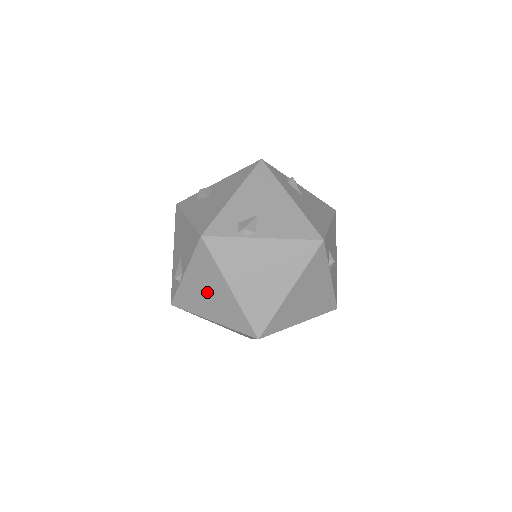
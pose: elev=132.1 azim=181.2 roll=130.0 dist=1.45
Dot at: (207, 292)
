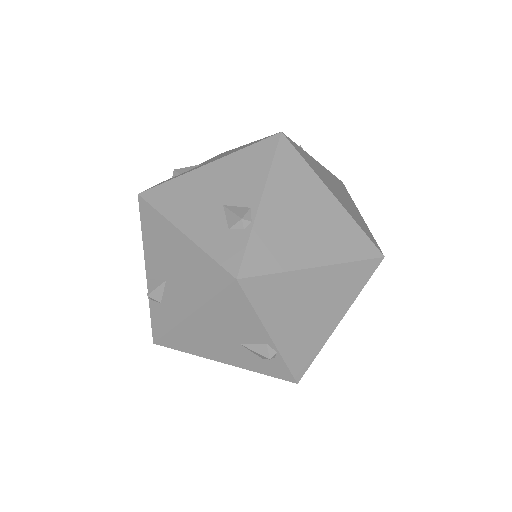
Dot at: (302, 216)
